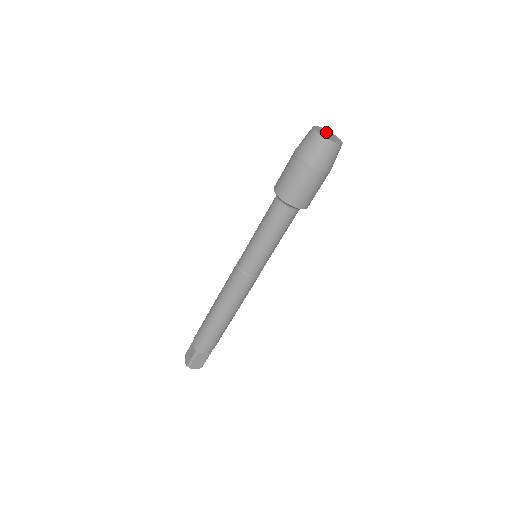
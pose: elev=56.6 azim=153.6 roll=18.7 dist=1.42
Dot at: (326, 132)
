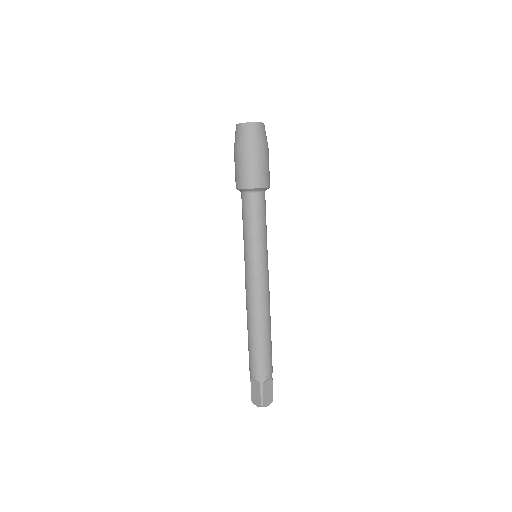
Dot at: occluded
